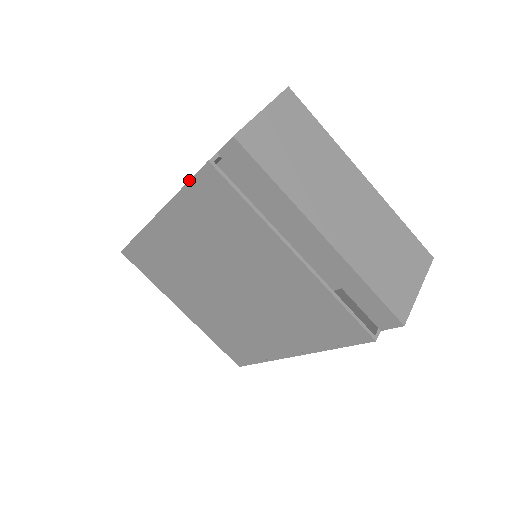
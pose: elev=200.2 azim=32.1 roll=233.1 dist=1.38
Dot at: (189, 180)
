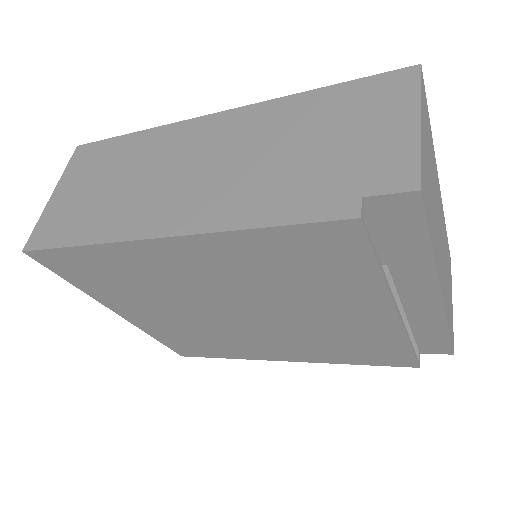
Dot at: (288, 225)
